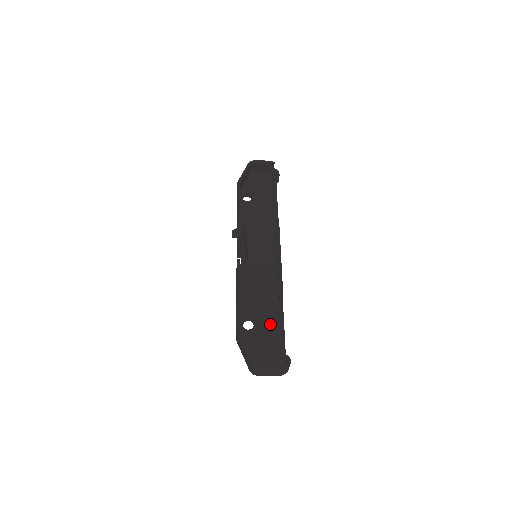
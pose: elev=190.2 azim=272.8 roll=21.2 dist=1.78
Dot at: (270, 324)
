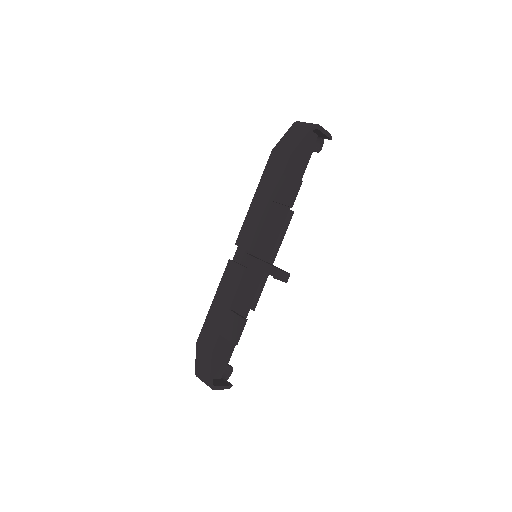
Dot at: occluded
